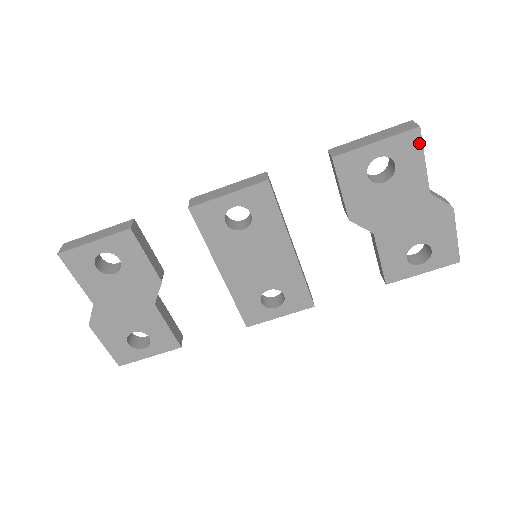
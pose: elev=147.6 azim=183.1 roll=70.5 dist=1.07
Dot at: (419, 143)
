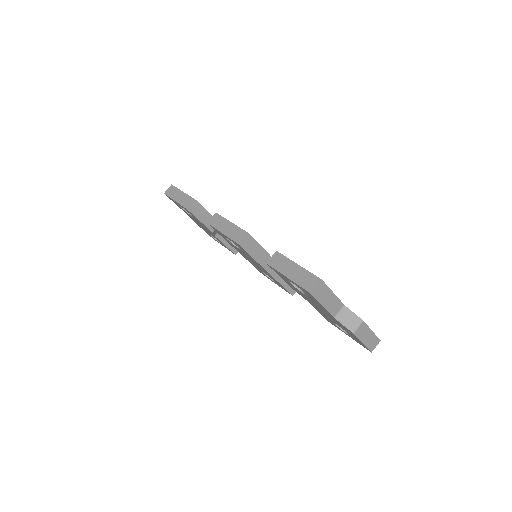
Dot at: (314, 298)
